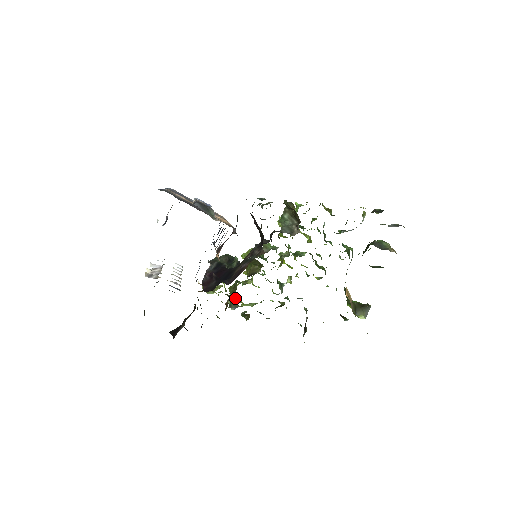
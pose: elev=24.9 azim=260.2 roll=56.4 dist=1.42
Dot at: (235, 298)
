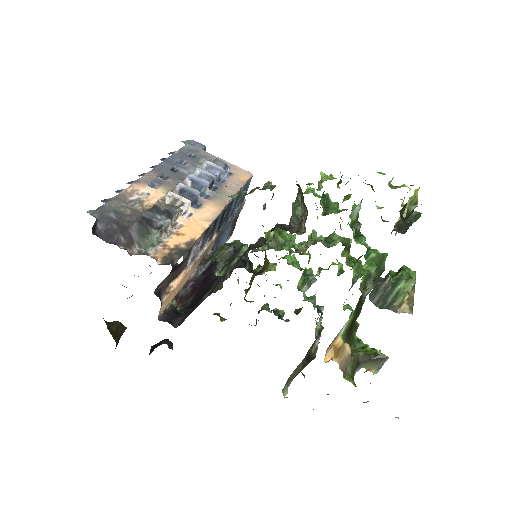
Dot at: (258, 285)
